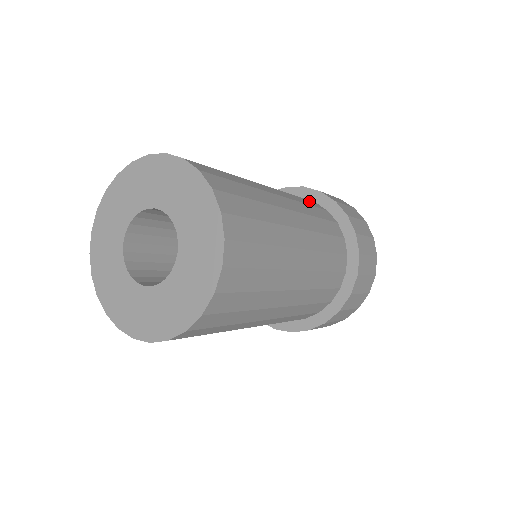
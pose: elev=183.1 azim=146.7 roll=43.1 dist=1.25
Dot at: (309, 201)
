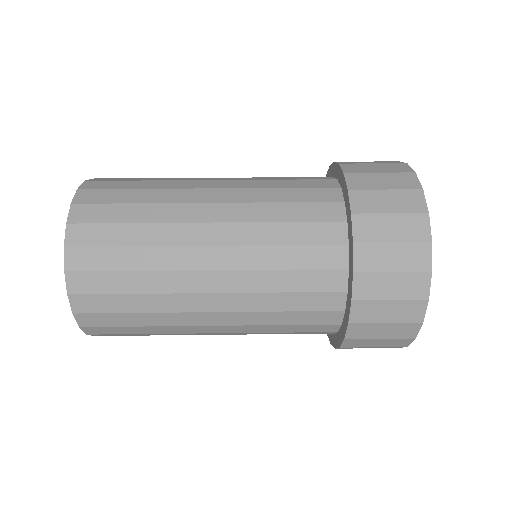
Dot at: (317, 206)
